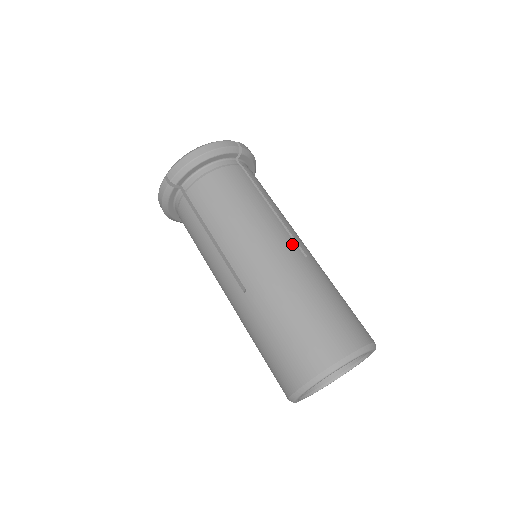
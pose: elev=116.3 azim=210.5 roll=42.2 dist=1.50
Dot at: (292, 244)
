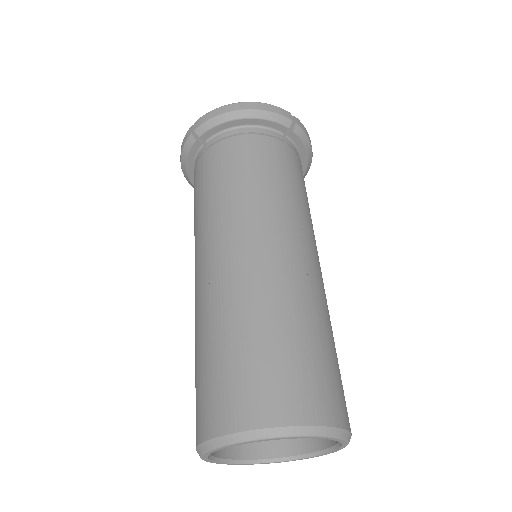
Dot at: (296, 250)
